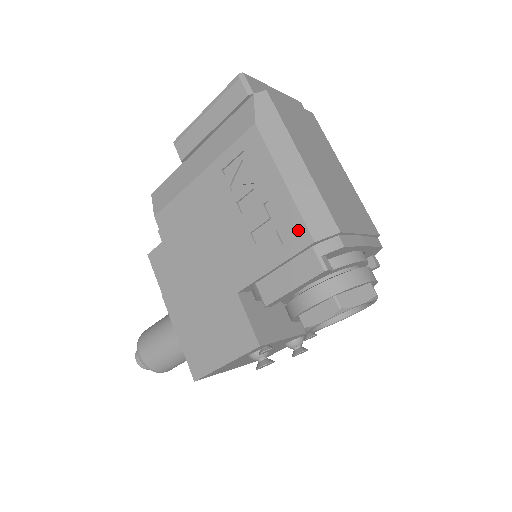
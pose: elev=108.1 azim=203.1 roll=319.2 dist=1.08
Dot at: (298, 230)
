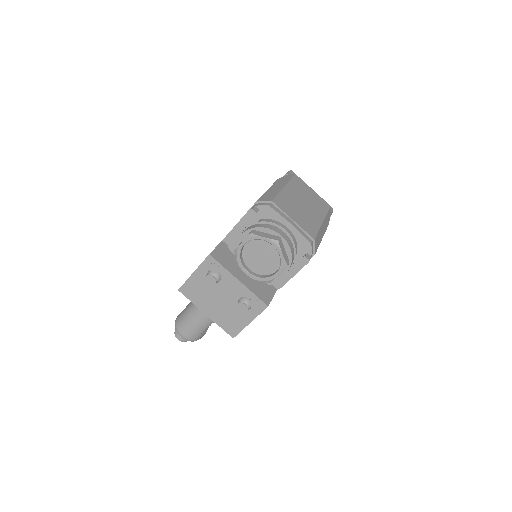
Dot at: occluded
